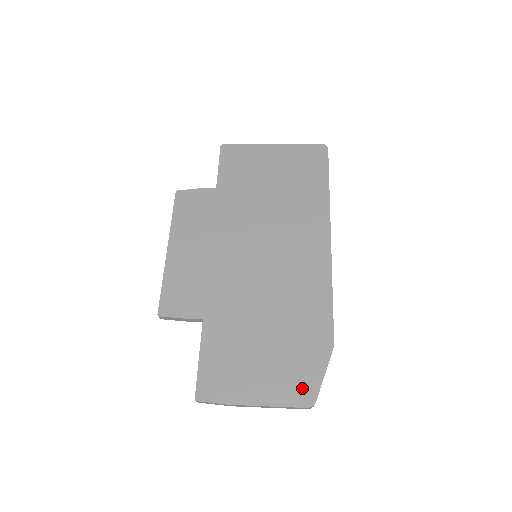
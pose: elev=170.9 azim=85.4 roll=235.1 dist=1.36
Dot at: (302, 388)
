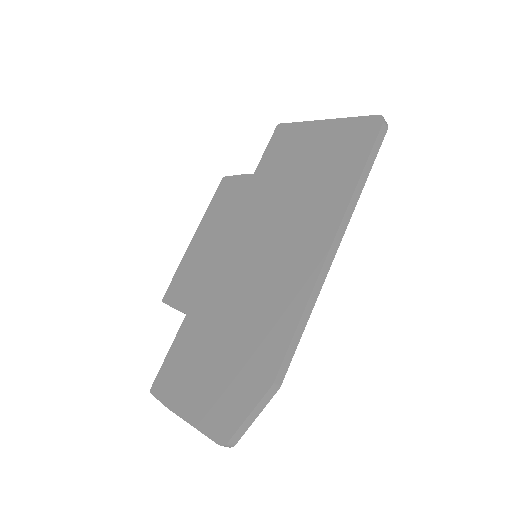
Dot at: (224, 420)
